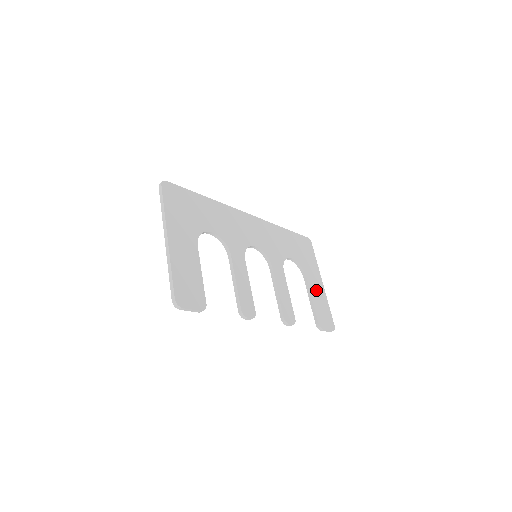
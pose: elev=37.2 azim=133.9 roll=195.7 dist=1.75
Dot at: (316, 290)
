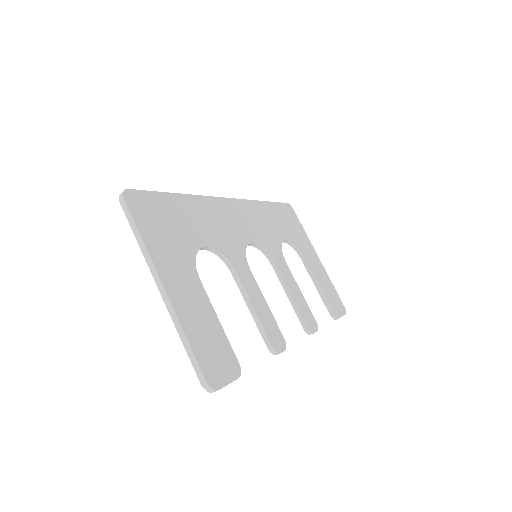
Dot at: (317, 270)
